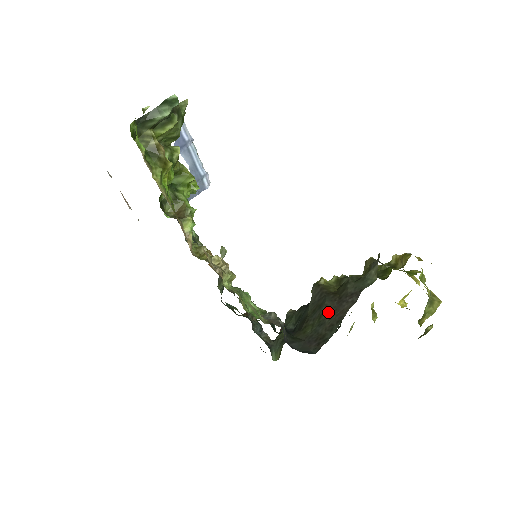
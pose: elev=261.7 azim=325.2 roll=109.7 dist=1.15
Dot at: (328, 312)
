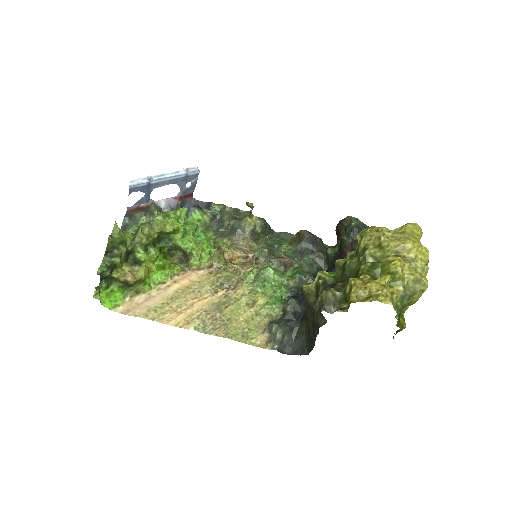
Dot at: (309, 325)
